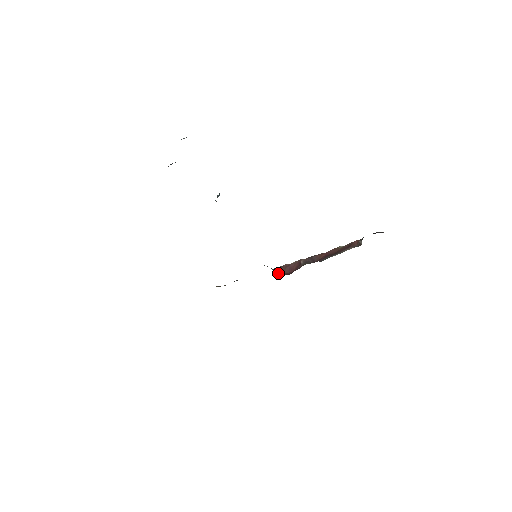
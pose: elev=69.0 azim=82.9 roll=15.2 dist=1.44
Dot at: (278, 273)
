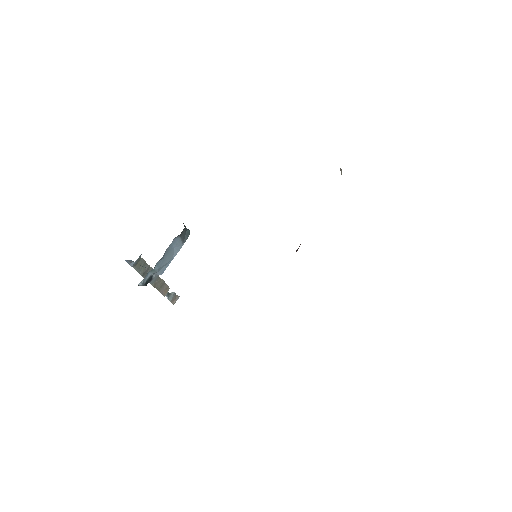
Dot at: occluded
